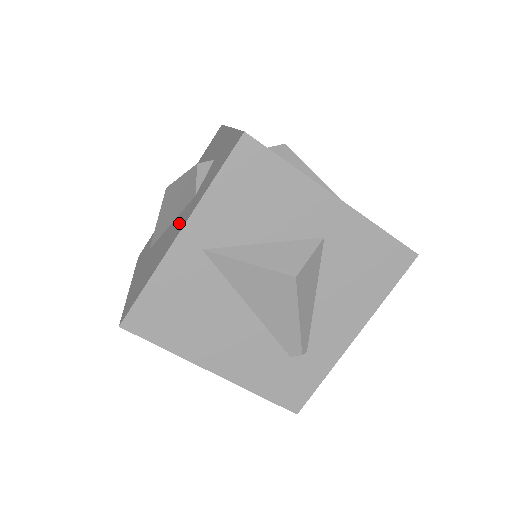
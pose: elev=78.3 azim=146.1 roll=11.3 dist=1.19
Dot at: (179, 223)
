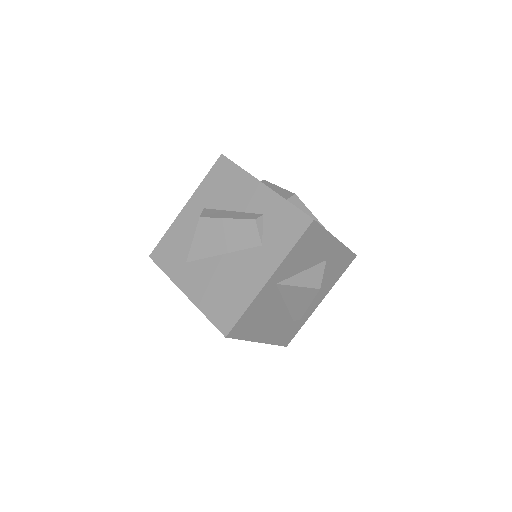
Dot at: (254, 266)
